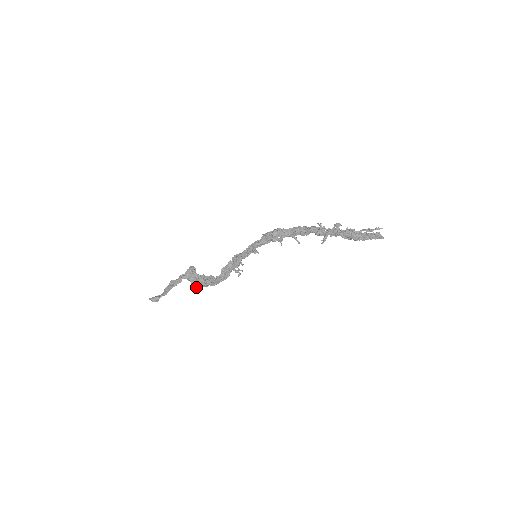
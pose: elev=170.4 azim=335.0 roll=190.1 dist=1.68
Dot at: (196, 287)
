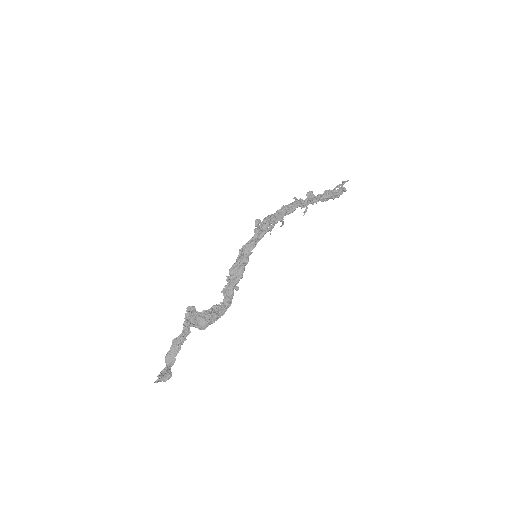
Dot at: (204, 329)
